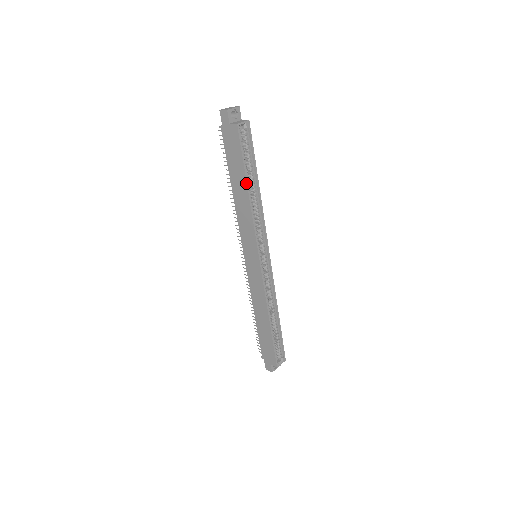
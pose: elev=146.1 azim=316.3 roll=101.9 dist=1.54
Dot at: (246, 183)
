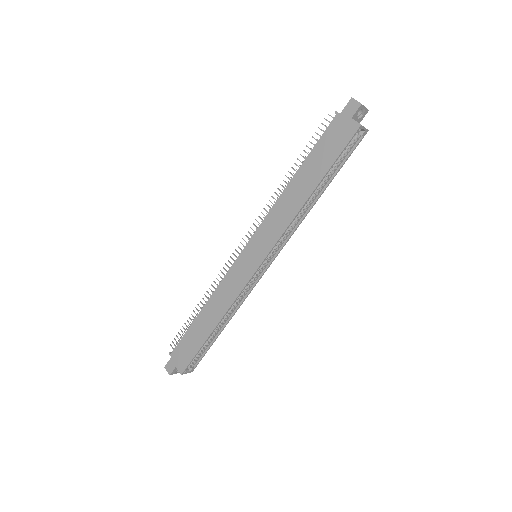
Dot at: (317, 184)
